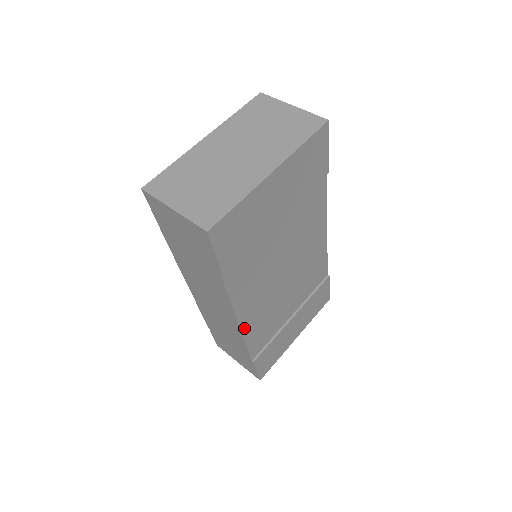
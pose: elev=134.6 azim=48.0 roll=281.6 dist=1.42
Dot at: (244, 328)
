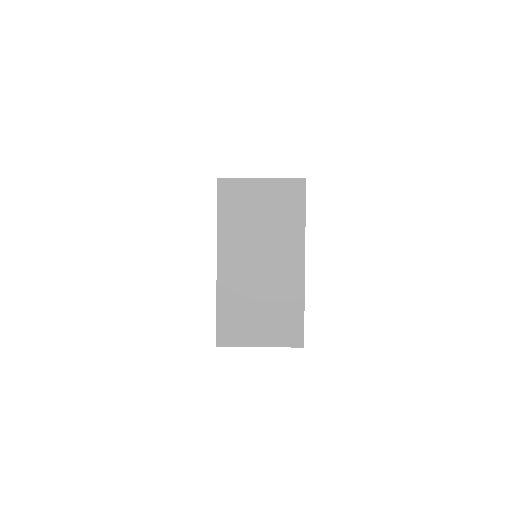
Dot at: occluded
